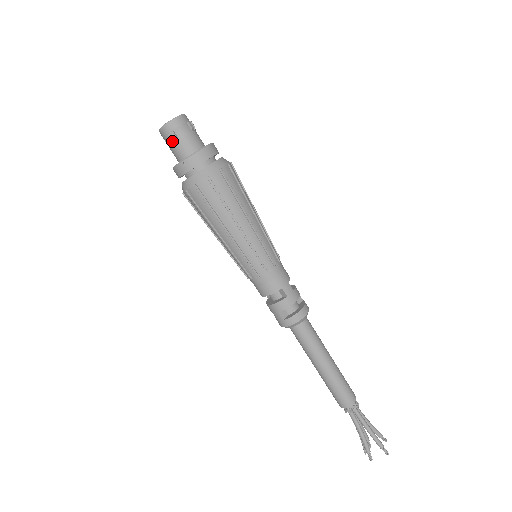
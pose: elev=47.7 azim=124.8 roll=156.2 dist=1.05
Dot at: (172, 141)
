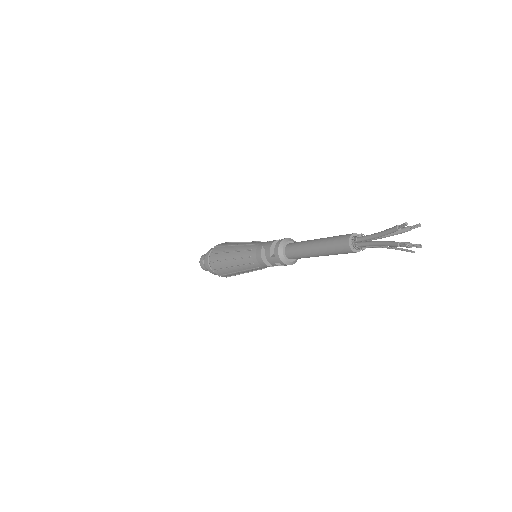
Dot at: (203, 264)
